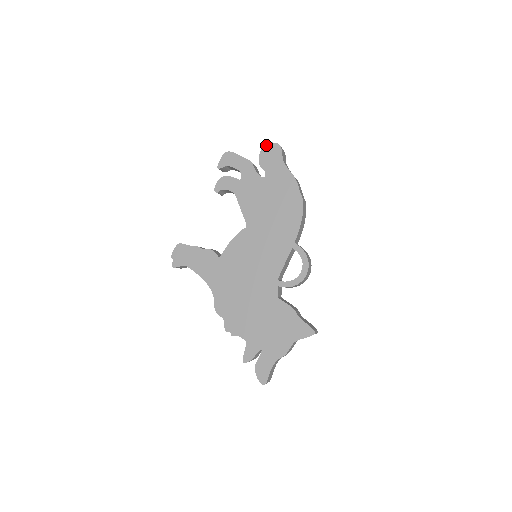
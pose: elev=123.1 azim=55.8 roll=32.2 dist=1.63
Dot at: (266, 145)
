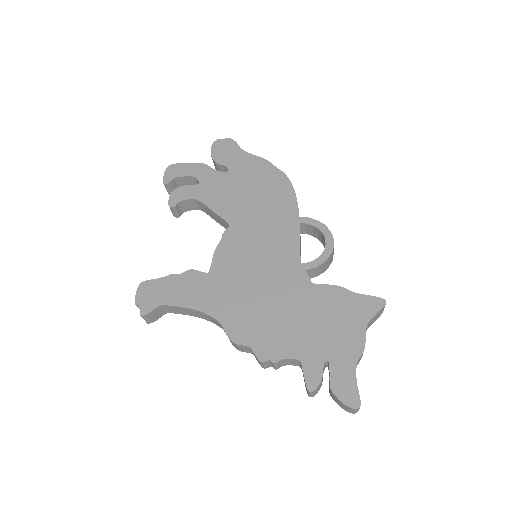
Dot at: (215, 144)
